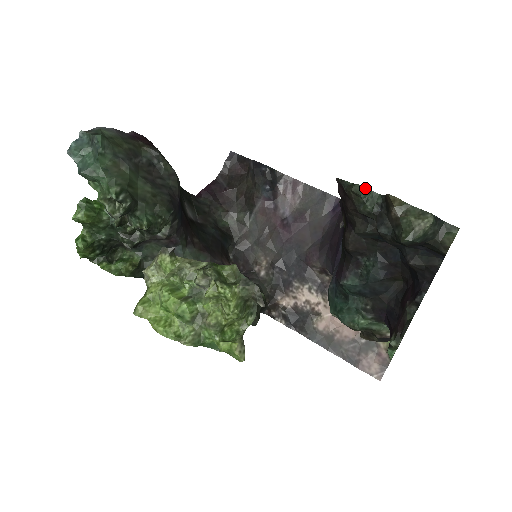
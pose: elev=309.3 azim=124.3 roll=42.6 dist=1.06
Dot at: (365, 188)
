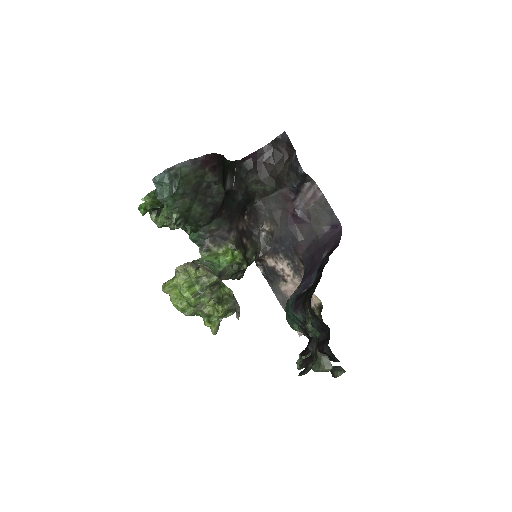
Dot at: (313, 329)
